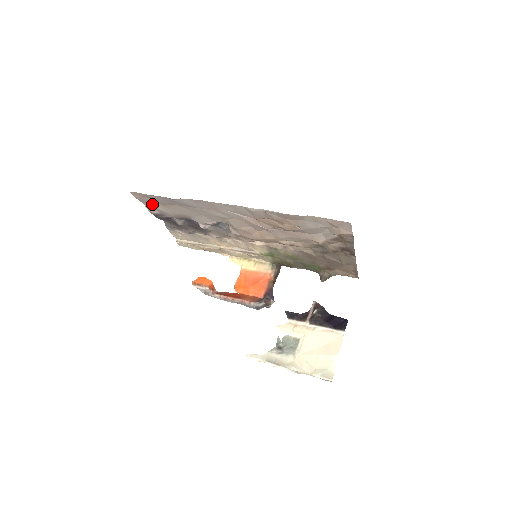
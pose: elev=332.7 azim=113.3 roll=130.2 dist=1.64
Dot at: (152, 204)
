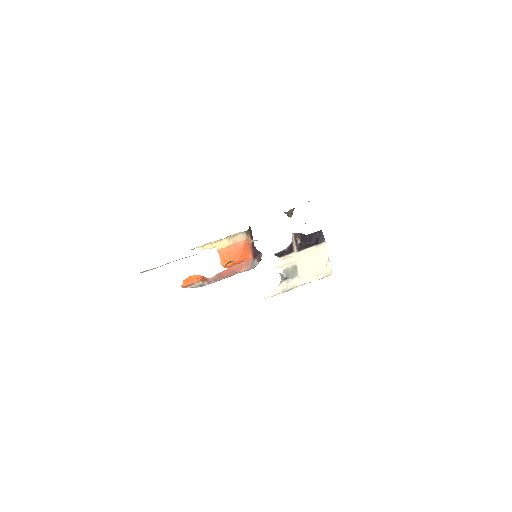
Dot at: occluded
